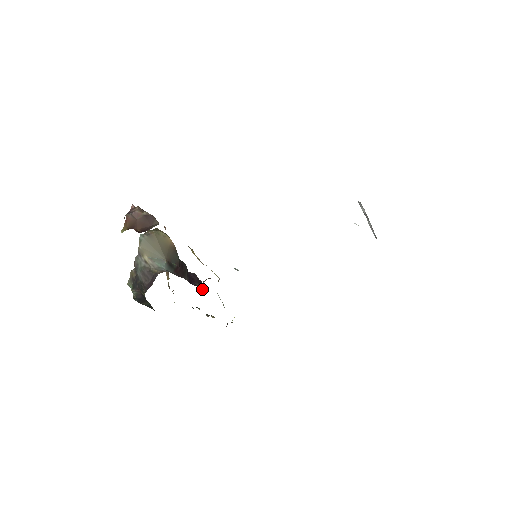
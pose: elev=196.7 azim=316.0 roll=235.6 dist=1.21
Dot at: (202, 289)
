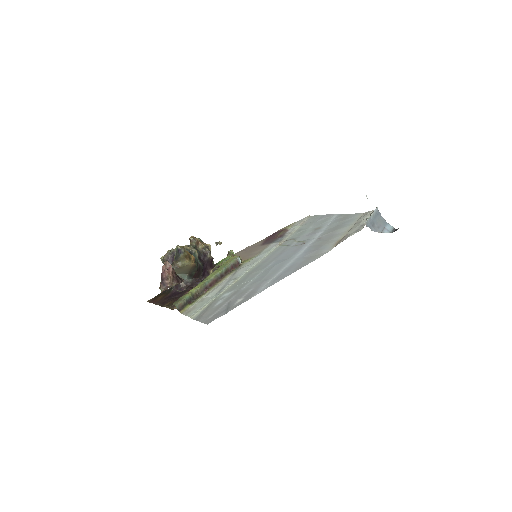
Dot at: (212, 264)
